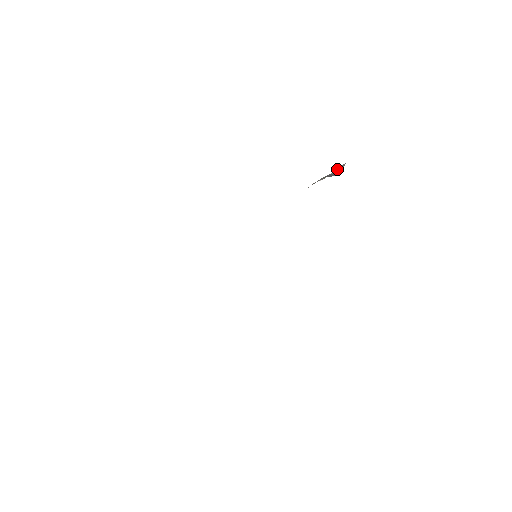
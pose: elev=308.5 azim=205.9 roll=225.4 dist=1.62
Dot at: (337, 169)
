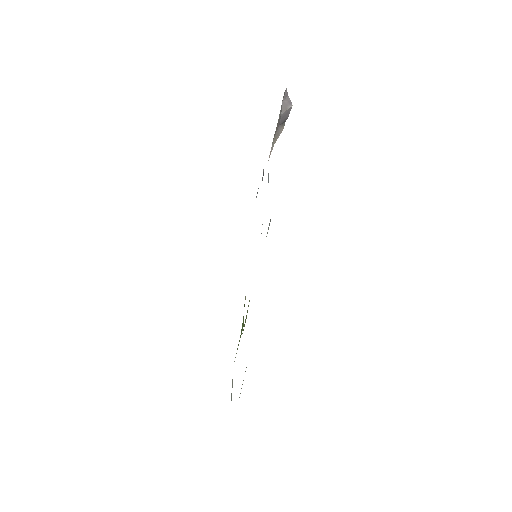
Dot at: (283, 104)
